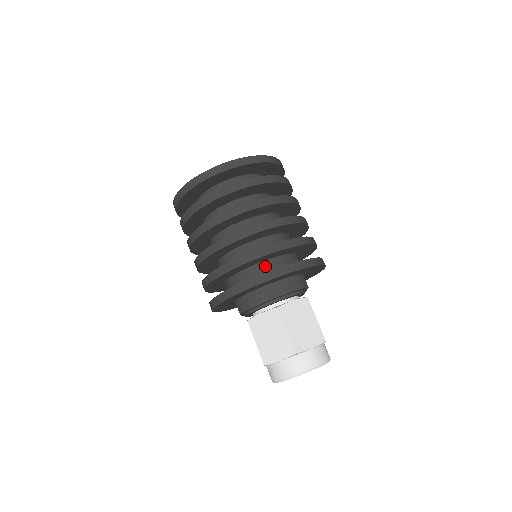
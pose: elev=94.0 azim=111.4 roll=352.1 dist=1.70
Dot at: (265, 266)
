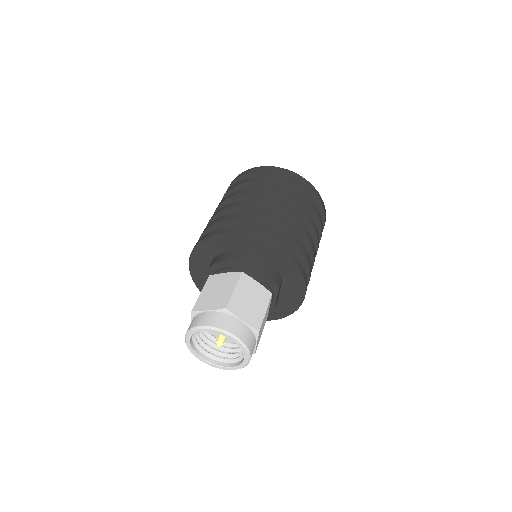
Dot at: occluded
